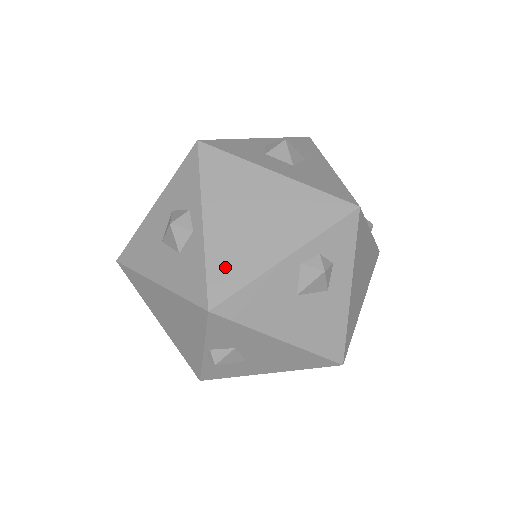
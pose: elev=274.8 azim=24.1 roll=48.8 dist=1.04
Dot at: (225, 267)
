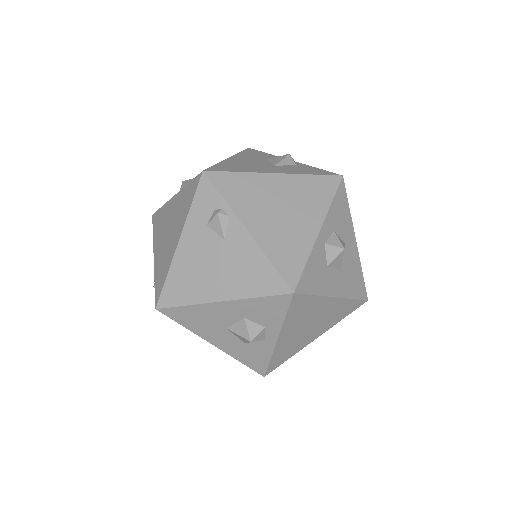
Dot at: (281, 356)
